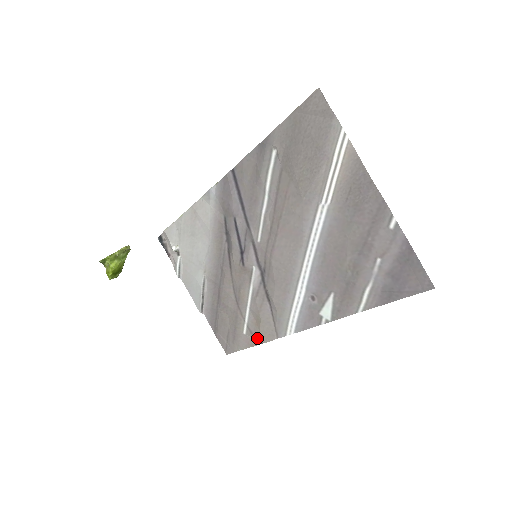
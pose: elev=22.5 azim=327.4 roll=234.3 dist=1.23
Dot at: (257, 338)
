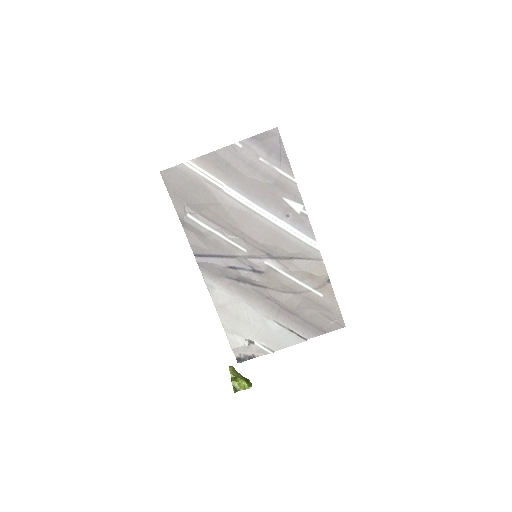
Dot at: (325, 283)
